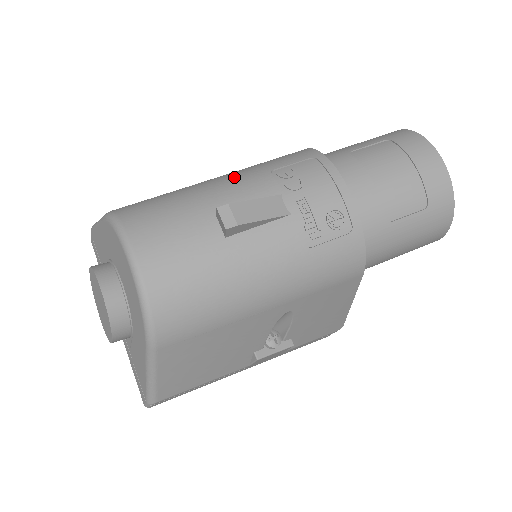
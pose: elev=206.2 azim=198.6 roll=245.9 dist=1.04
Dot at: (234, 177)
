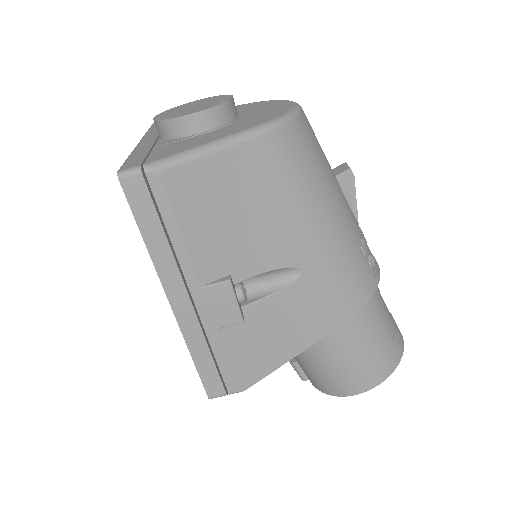
Dot at: occluded
